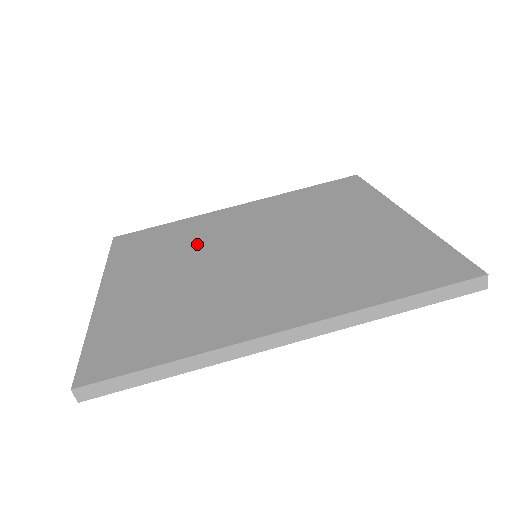
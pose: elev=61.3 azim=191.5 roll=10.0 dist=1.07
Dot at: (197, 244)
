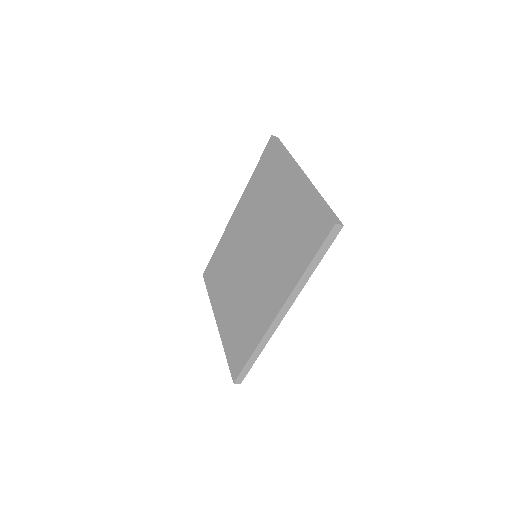
Dot at: (232, 262)
